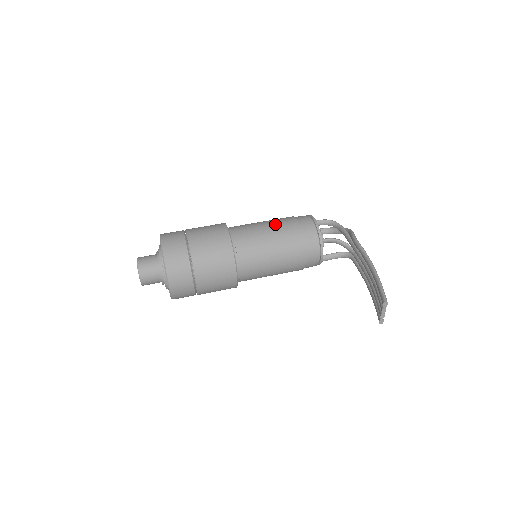
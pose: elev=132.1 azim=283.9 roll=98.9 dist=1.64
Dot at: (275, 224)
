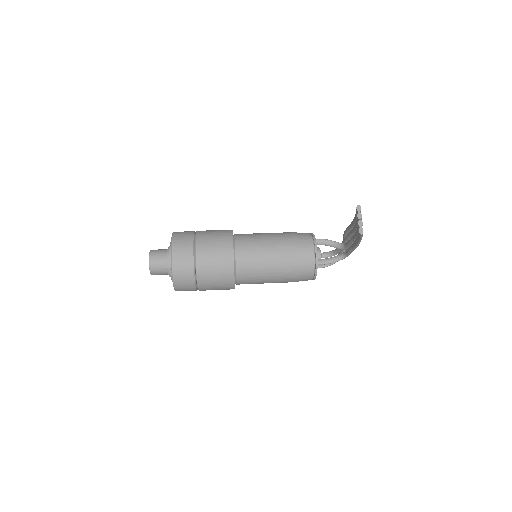
Dot at: occluded
